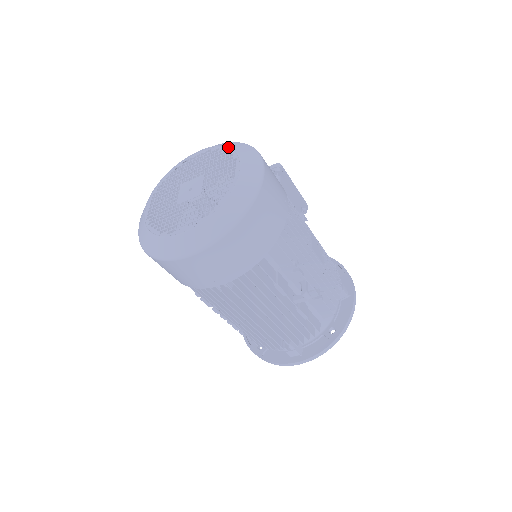
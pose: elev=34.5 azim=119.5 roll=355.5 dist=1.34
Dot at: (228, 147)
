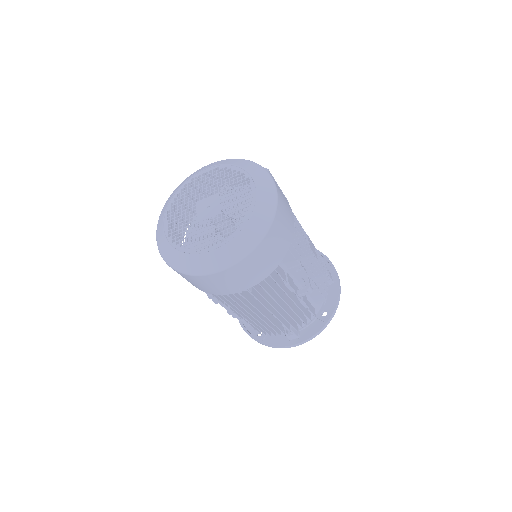
Dot at: (237, 166)
